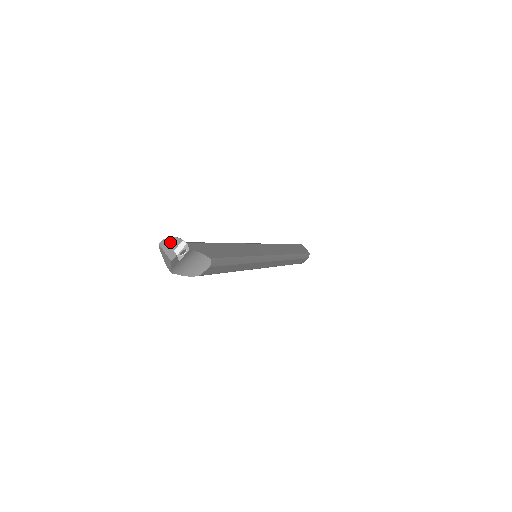
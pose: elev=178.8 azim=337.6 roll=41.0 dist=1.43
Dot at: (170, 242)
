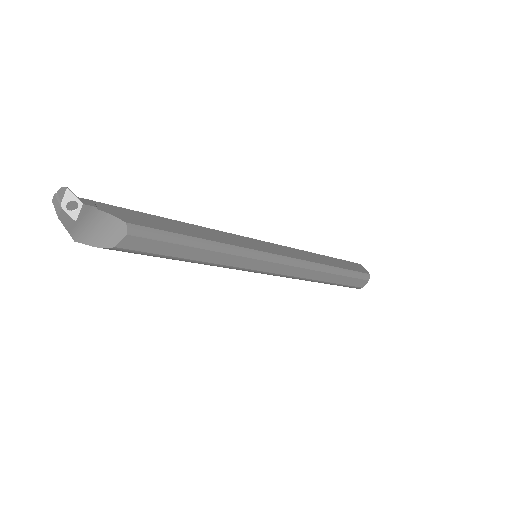
Dot at: (59, 194)
